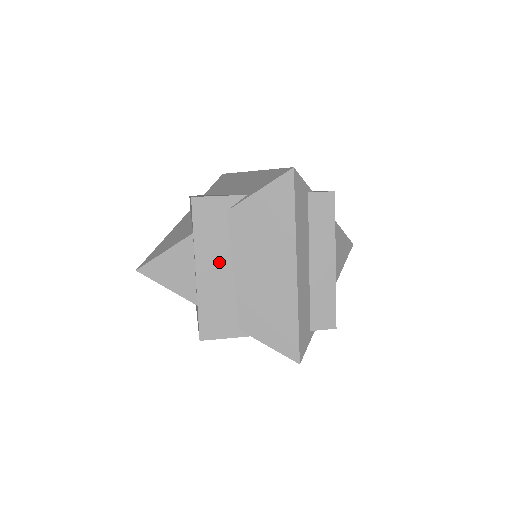
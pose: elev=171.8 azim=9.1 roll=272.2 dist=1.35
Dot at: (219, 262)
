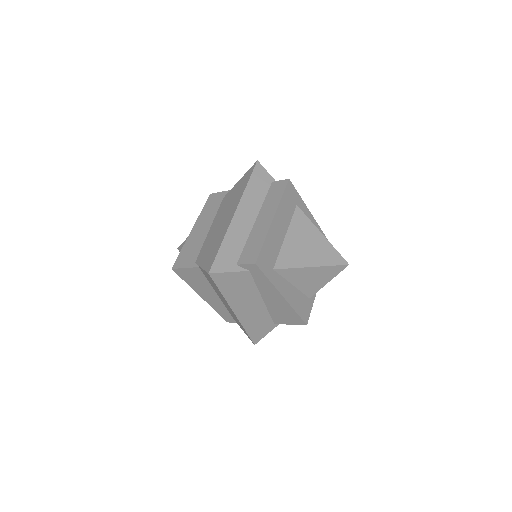
Dot at: (206, 224)
